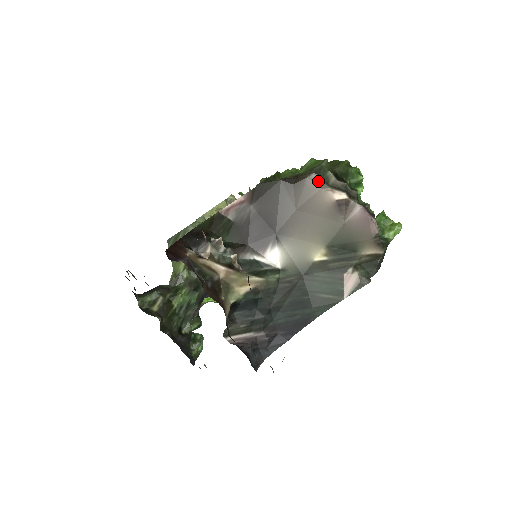
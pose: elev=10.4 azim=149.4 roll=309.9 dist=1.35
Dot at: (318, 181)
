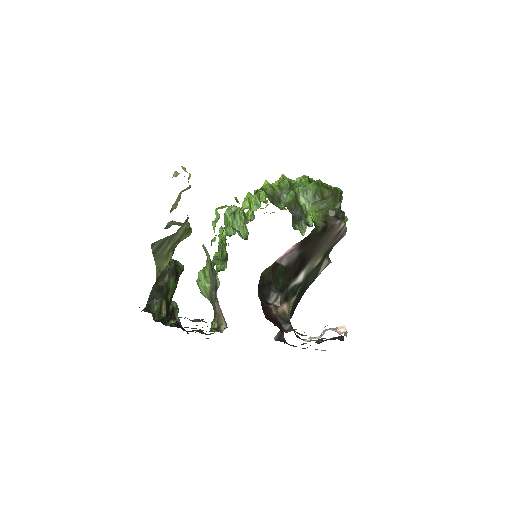
Dot at: (339, 224)
